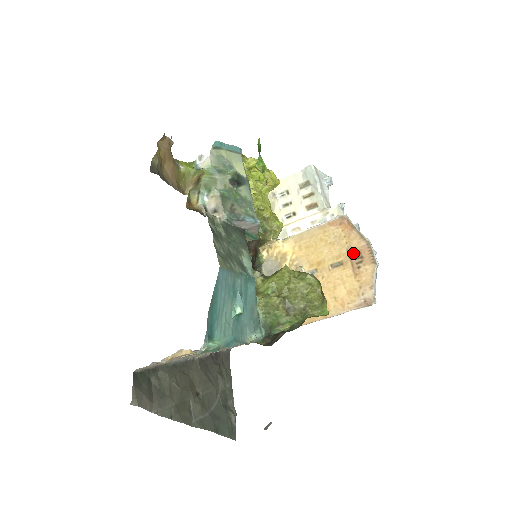
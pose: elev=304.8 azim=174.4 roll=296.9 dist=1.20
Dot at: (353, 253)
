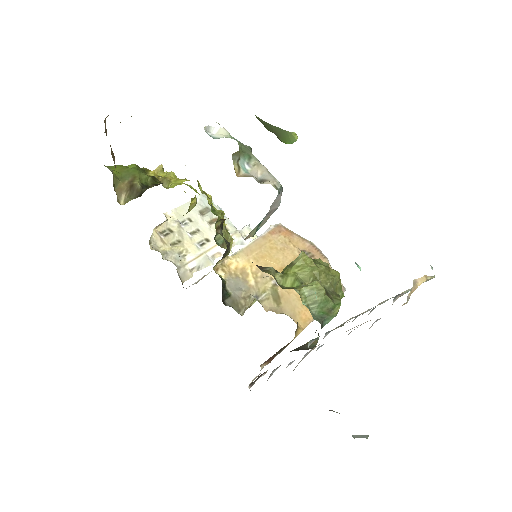
Dot at: occluded
